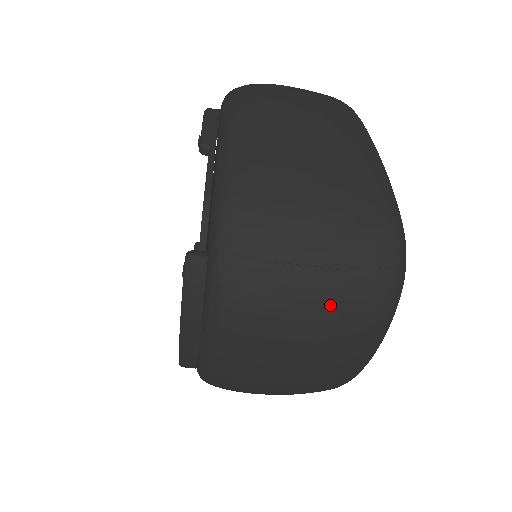
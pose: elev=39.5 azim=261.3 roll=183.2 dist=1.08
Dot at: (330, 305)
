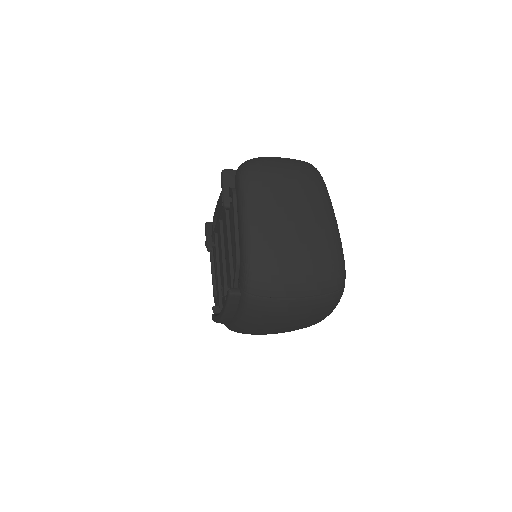
Dot at: (305, 312)
